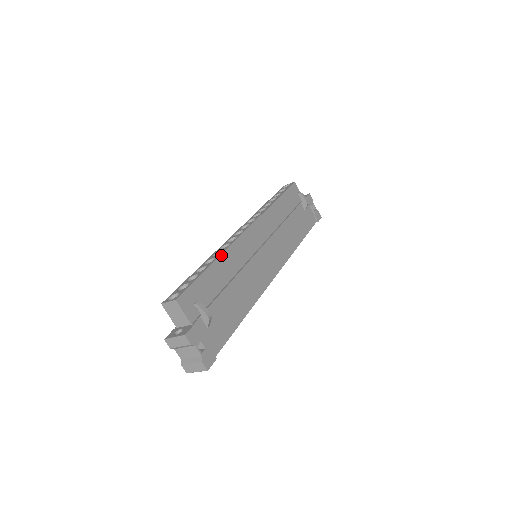
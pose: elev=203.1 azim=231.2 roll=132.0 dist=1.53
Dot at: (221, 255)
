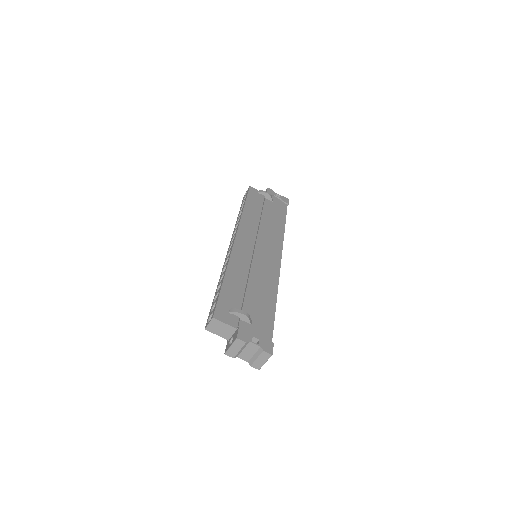
Dot at: (227, 268)
